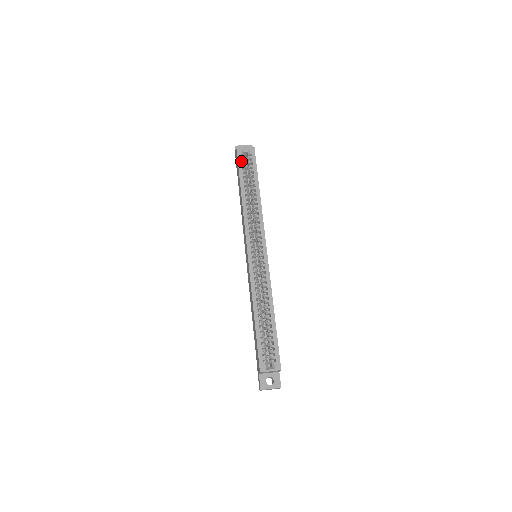
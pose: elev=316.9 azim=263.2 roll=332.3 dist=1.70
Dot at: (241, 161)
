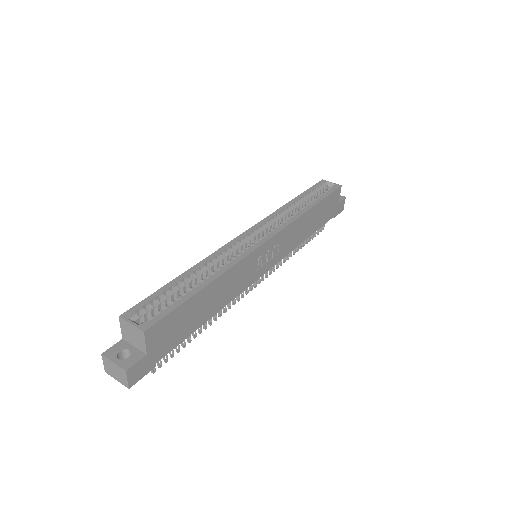
Dot at: (317, 186)
